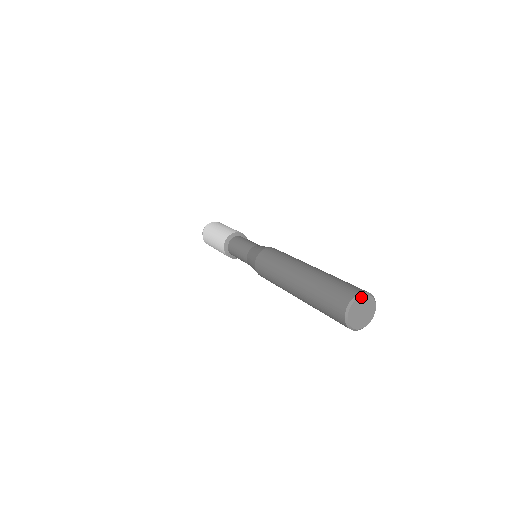
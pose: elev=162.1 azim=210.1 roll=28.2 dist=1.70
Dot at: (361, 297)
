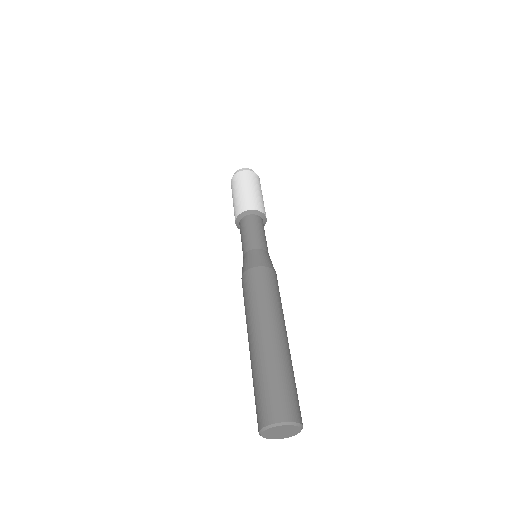
Dot at: (275, 427)
